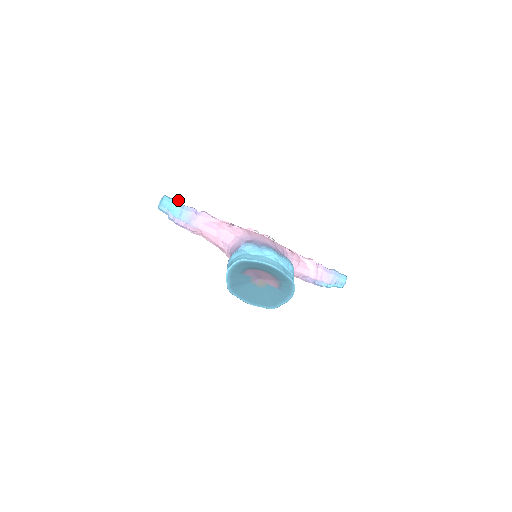
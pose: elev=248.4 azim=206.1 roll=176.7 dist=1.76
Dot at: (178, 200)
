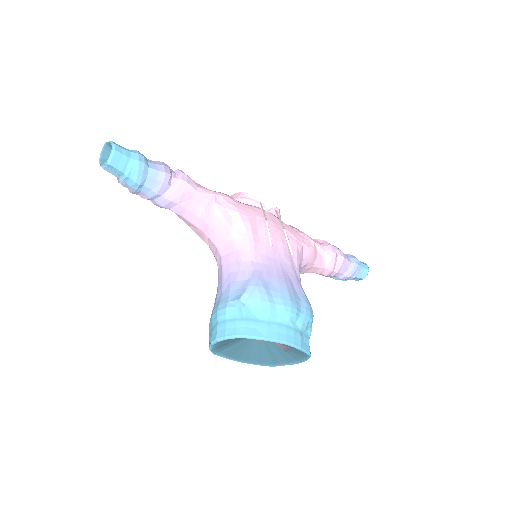
Dot at: (138, 154)
